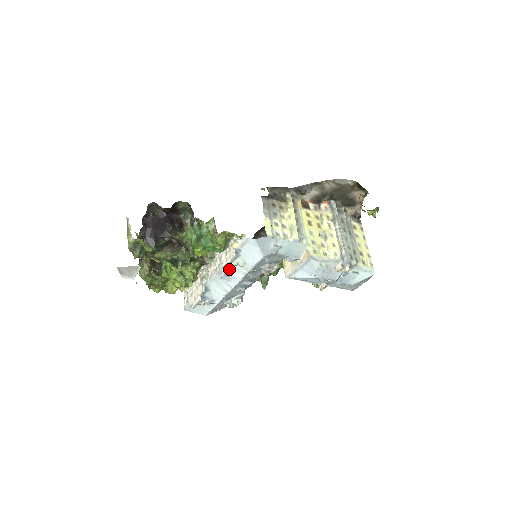
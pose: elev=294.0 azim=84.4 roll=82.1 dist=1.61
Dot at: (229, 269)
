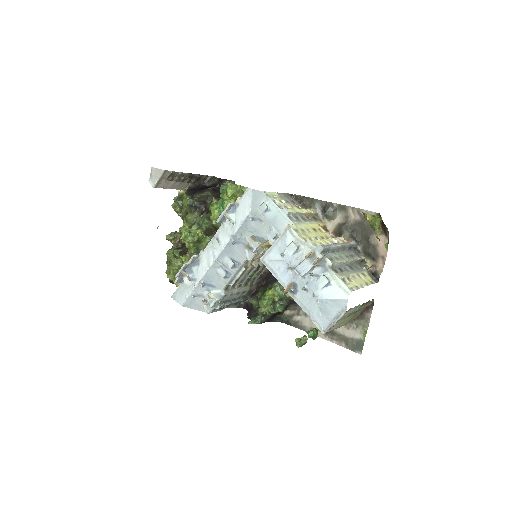
Dot at: (222, 232)
